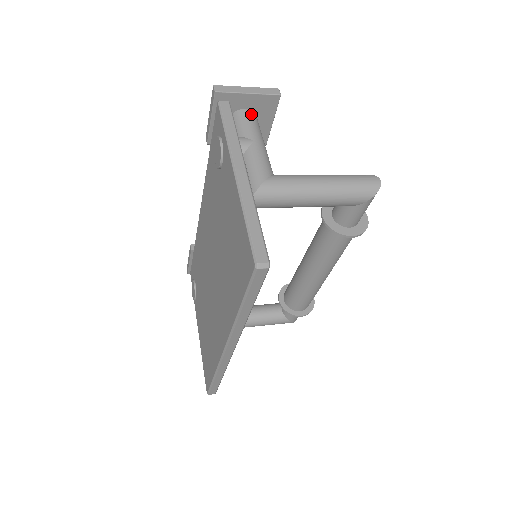
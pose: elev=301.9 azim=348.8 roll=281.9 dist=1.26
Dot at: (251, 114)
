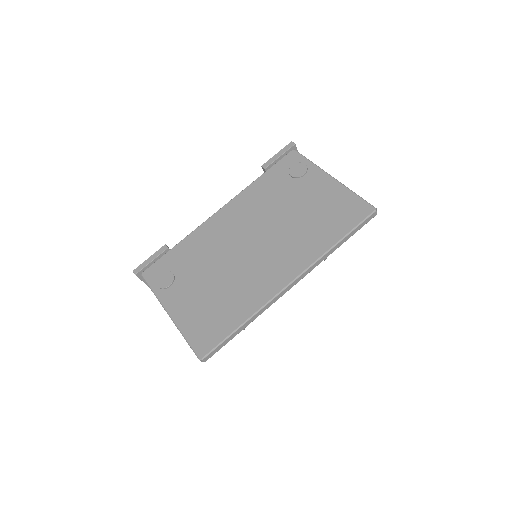
Dot at: occluded
